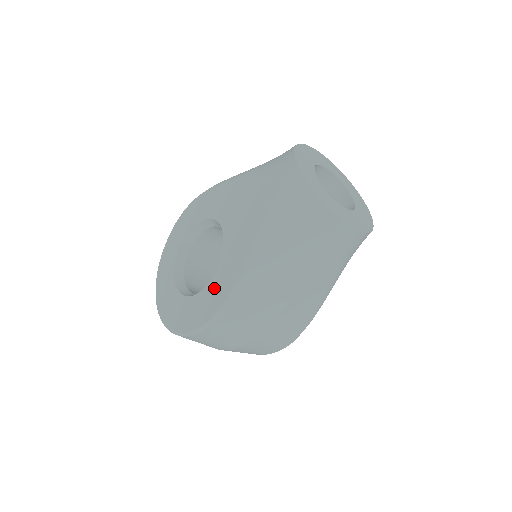
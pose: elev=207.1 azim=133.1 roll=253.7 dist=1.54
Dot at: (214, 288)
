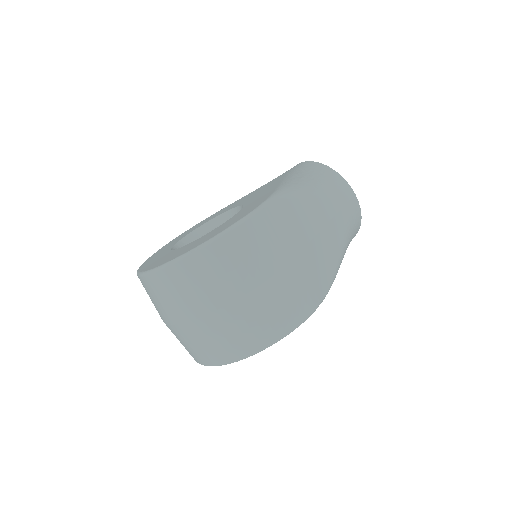
Dot at: (245, 209)
